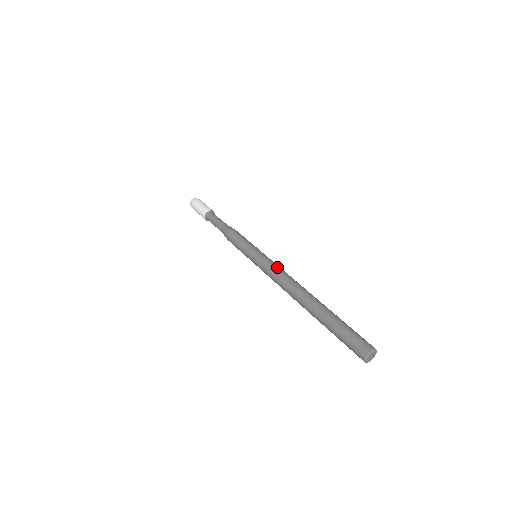
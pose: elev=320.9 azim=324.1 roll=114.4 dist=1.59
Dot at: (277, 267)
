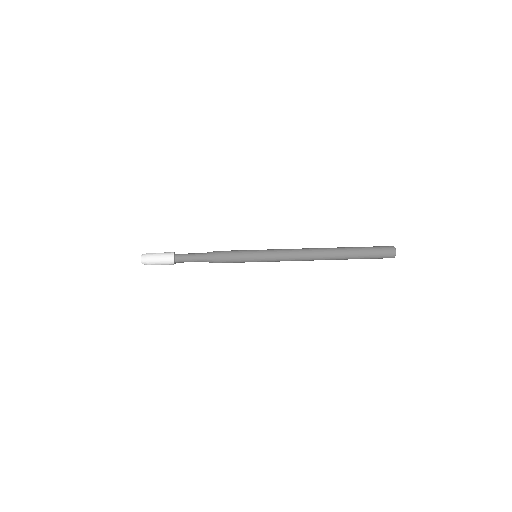
Dot at: (285, 249)
